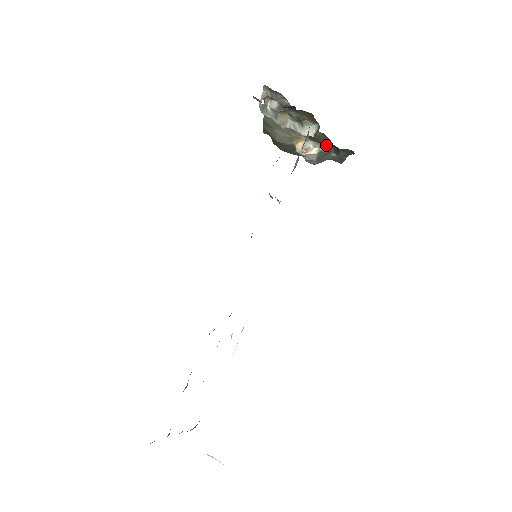
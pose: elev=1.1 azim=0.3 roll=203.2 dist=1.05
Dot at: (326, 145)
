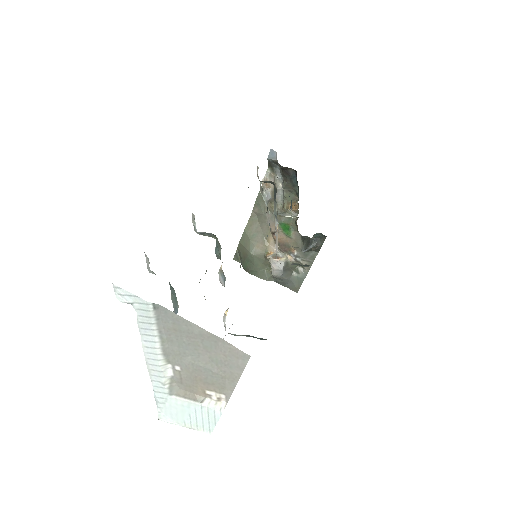
Dot at: (294, 252)
